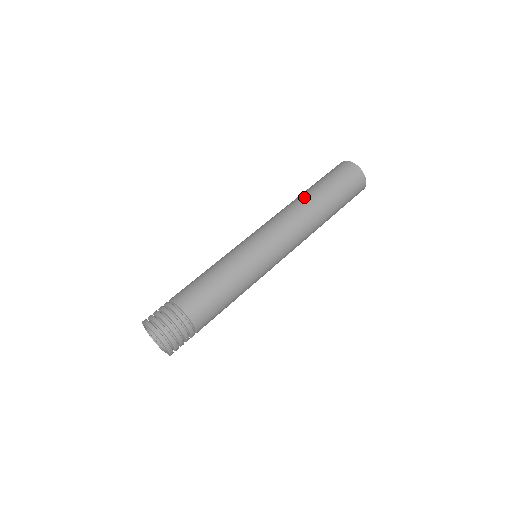
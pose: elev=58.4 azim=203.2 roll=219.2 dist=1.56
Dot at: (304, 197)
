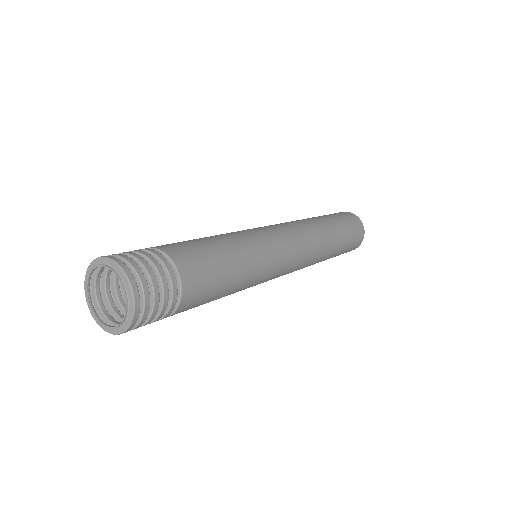
Dot at: (312, 218)
